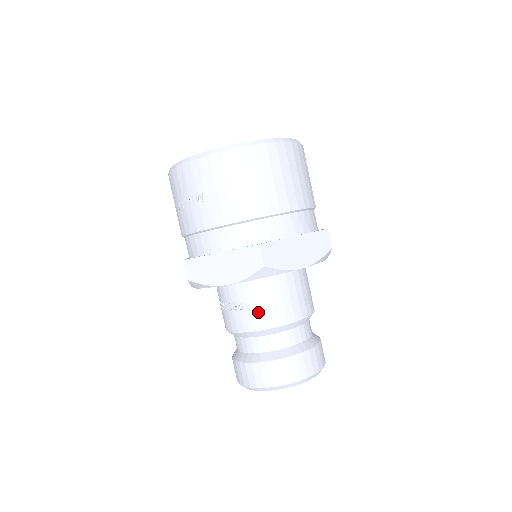
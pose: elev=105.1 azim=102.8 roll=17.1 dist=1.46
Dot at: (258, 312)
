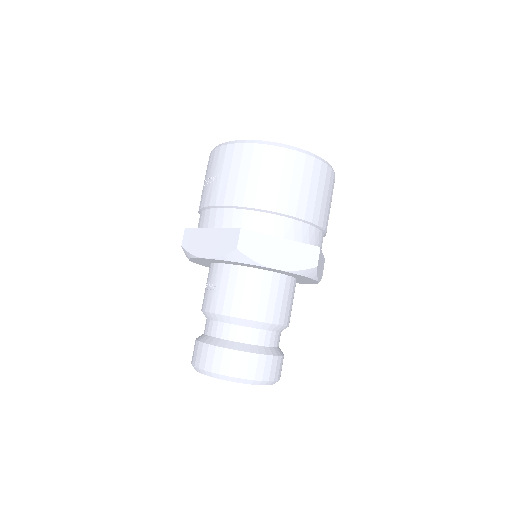
Dot at: (226, 297)
